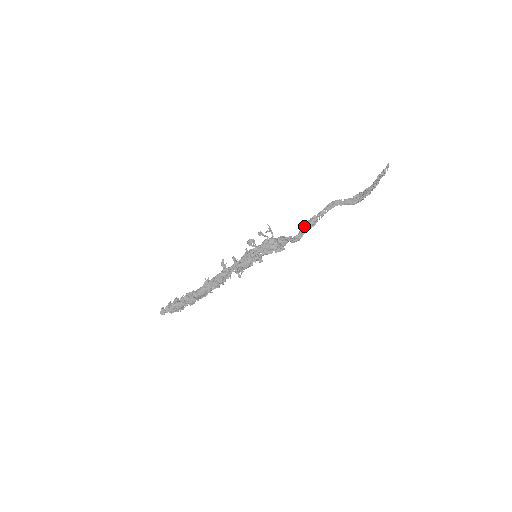
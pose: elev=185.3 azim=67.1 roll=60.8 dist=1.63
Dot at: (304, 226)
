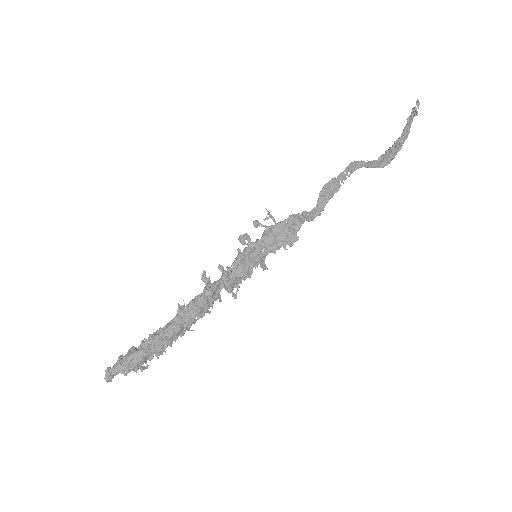
Dot at: (323, 191)
